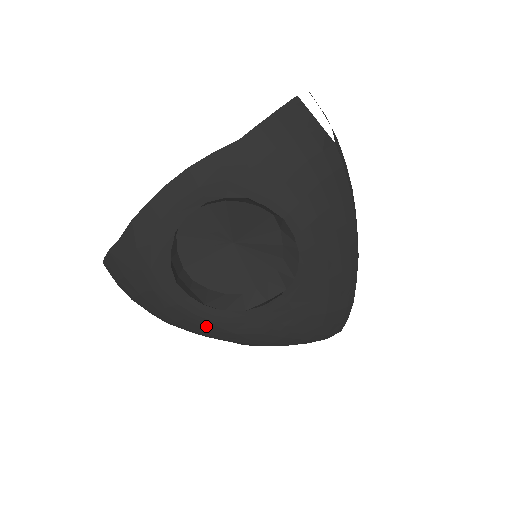
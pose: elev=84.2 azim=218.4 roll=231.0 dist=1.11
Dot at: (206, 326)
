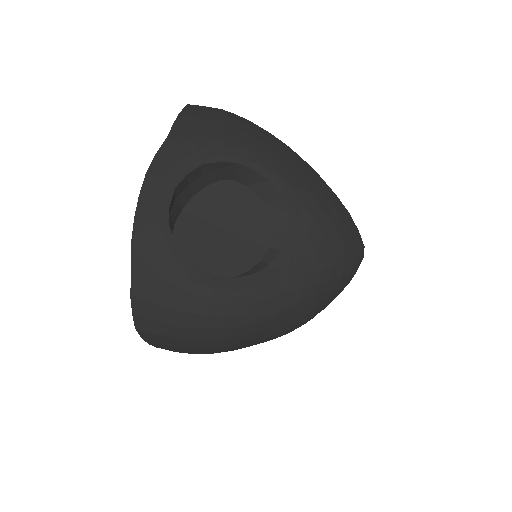
Dot at: (253, 299)
